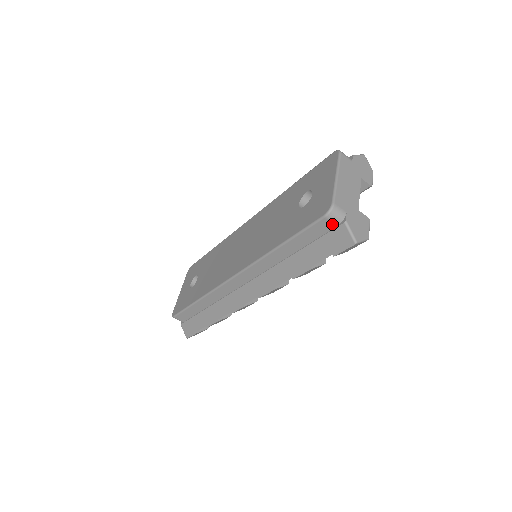
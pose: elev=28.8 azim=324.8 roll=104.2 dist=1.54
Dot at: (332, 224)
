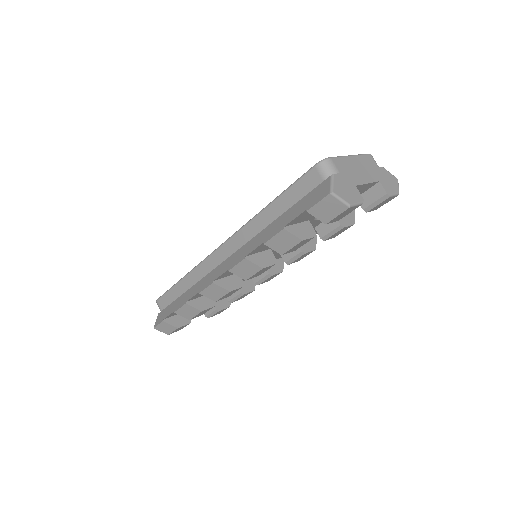
Dot at: (320, 177)
